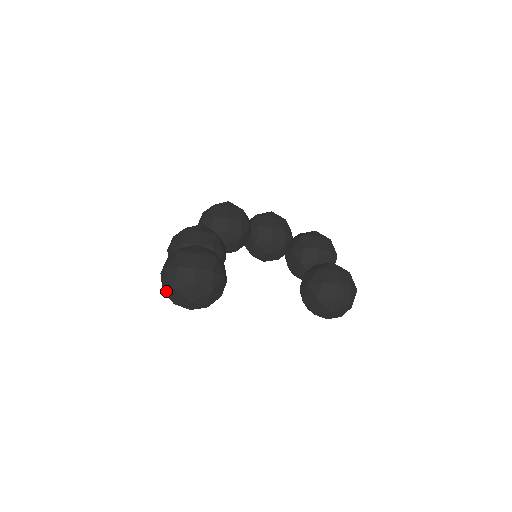
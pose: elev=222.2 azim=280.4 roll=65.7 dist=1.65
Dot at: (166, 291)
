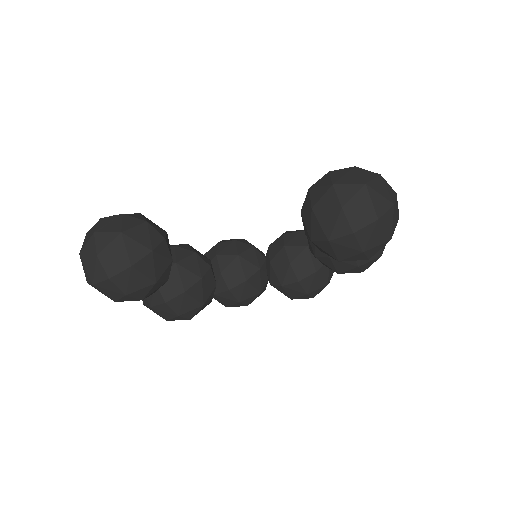
Dot at: (86, 277)
